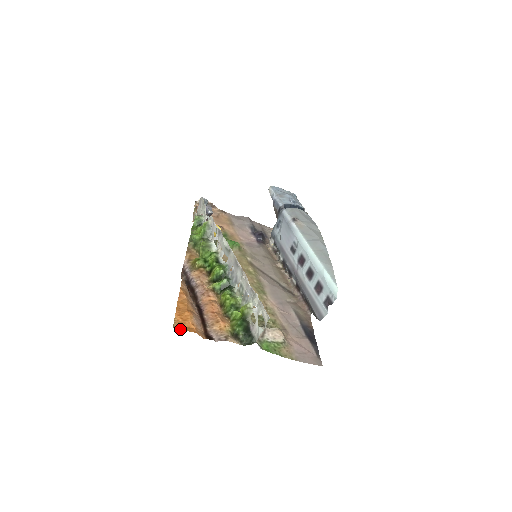
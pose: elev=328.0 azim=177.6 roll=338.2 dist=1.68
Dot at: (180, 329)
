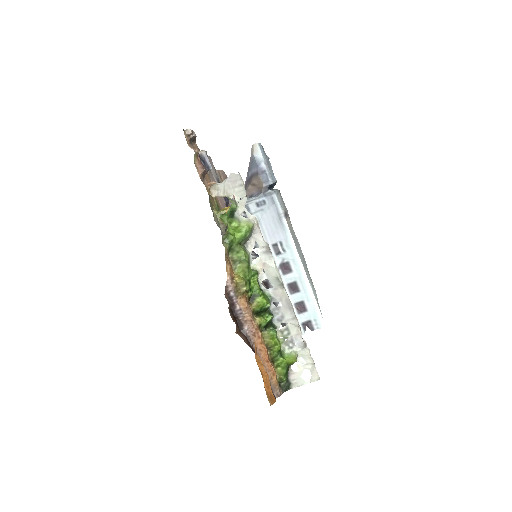
Dot at: (272, 403)
